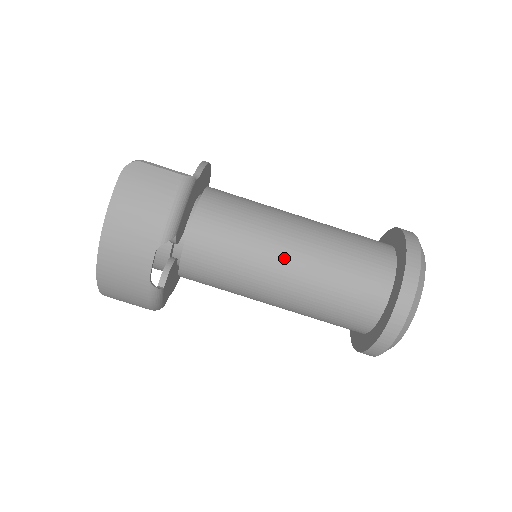
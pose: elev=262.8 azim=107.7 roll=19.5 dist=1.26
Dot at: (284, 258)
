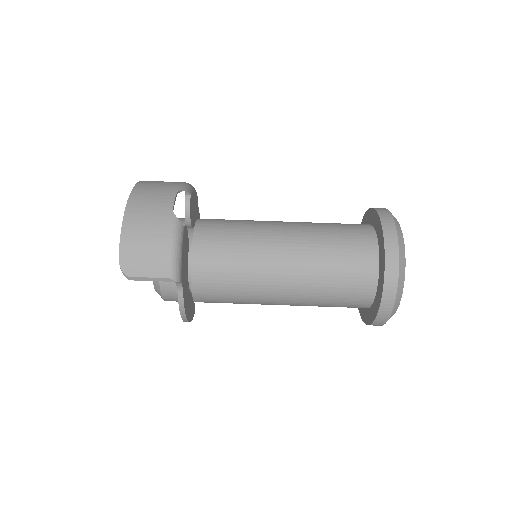
Dot at: (278, 223)
